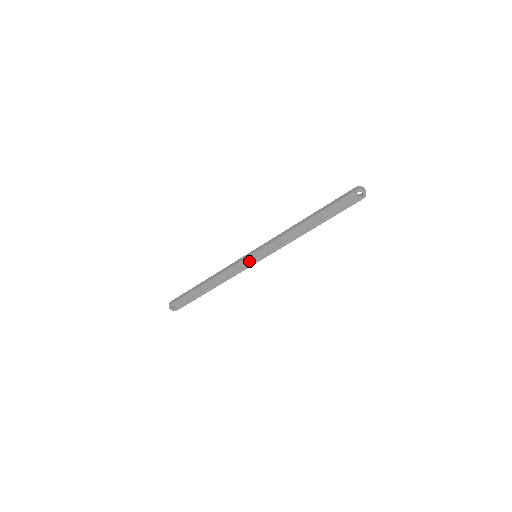
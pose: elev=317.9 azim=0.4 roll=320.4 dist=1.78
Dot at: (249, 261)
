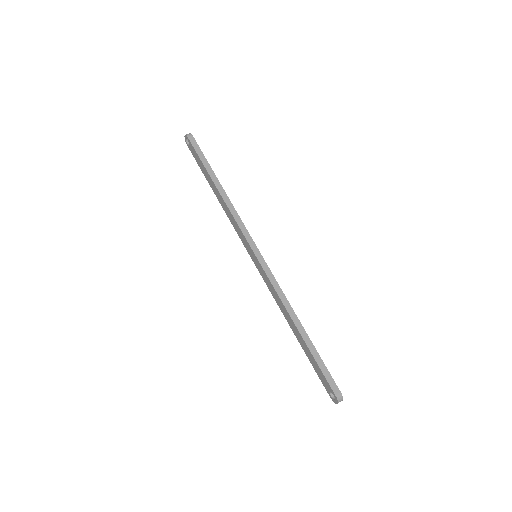
Dot at: (249, 248)
